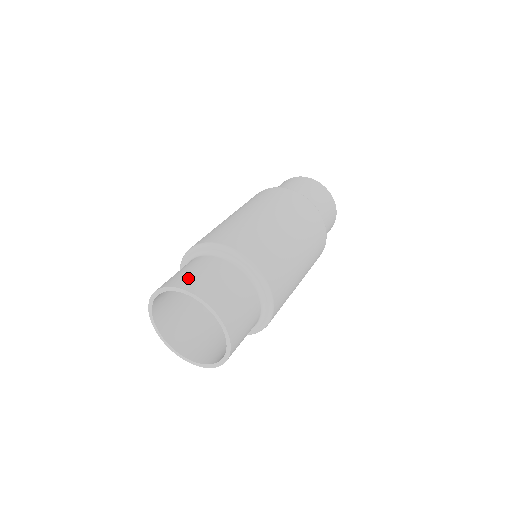
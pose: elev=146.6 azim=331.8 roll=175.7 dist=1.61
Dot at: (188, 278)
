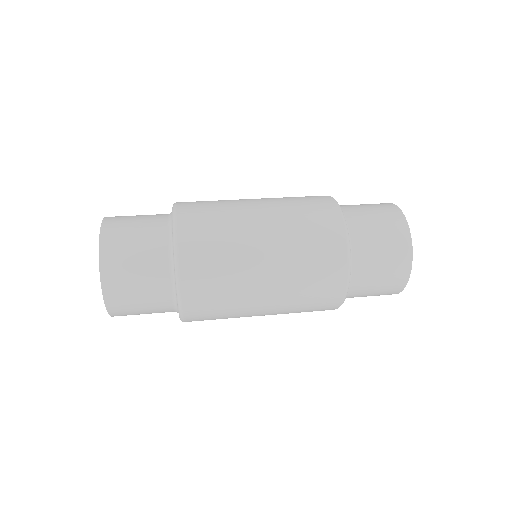
Dot at: (121, 218)
